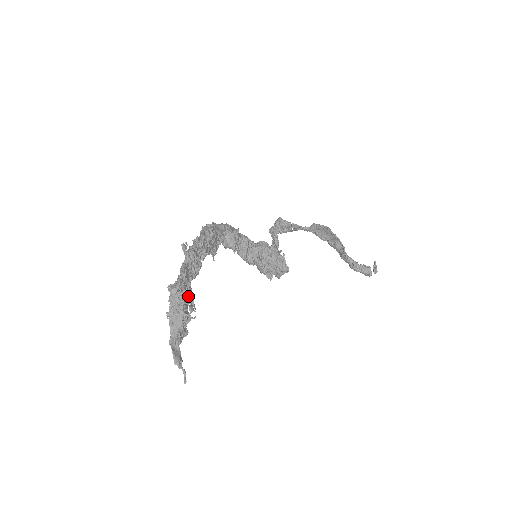
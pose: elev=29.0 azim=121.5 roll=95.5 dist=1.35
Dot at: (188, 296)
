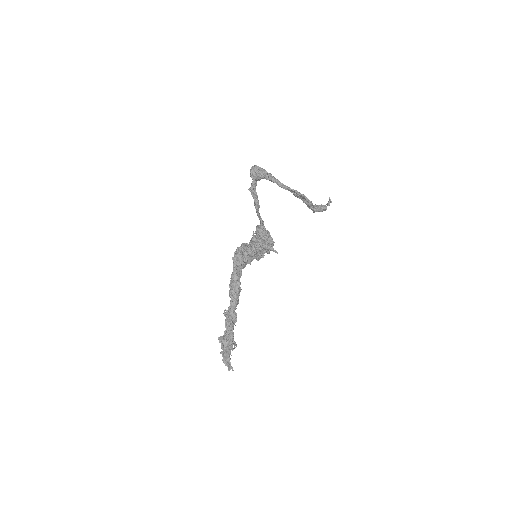
Dot at: occluded
